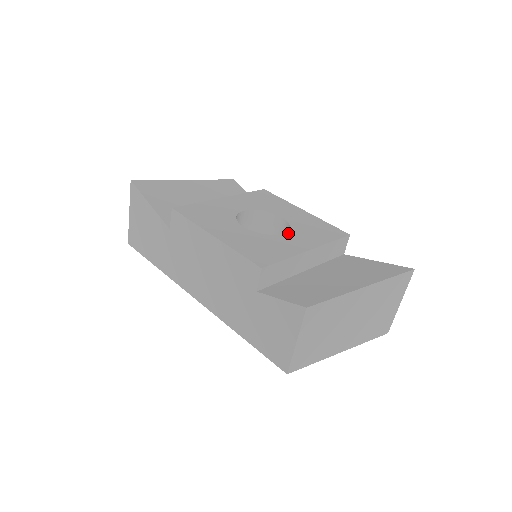
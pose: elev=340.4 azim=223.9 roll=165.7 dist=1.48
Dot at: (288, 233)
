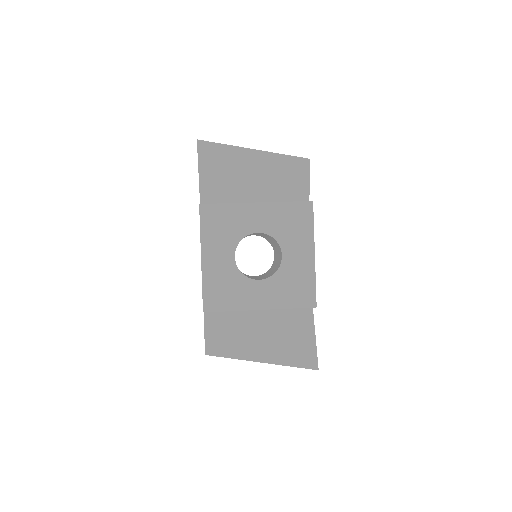
Dot at: (264, 281)
